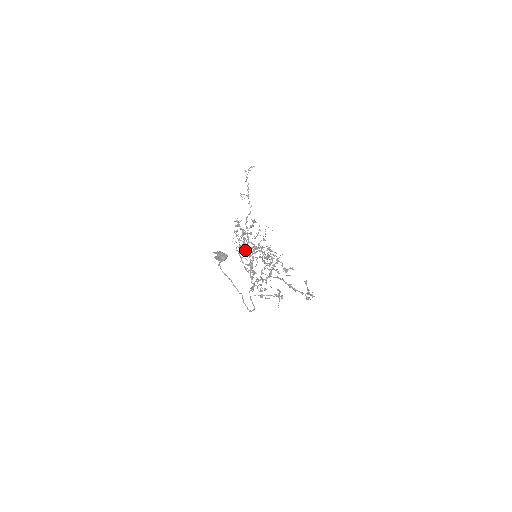
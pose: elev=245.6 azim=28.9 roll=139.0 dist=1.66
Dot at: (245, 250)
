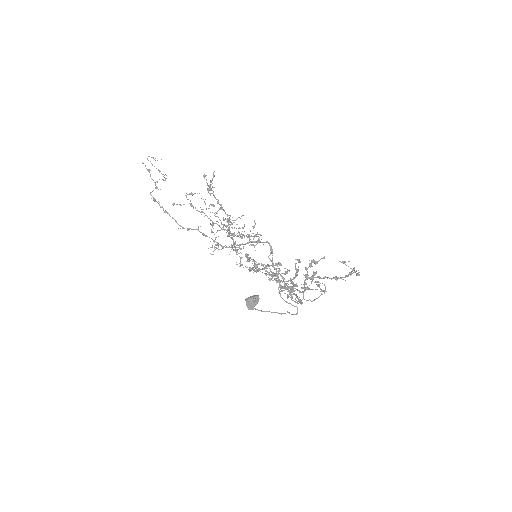
Dot at: occluded
